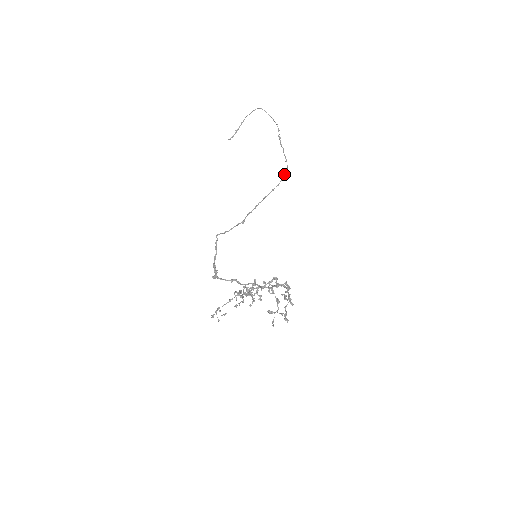
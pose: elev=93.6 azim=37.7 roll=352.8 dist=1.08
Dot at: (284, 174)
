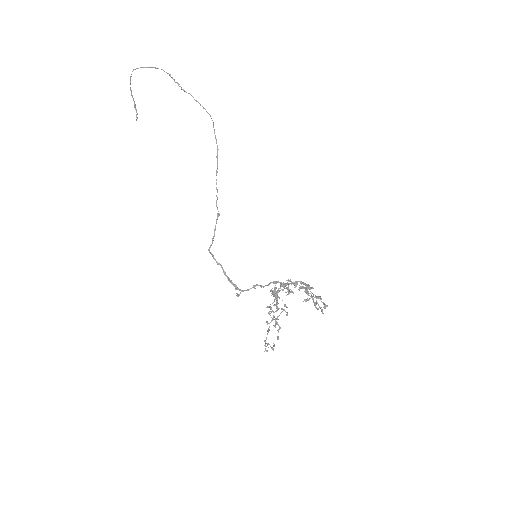
Dot at: occluded
